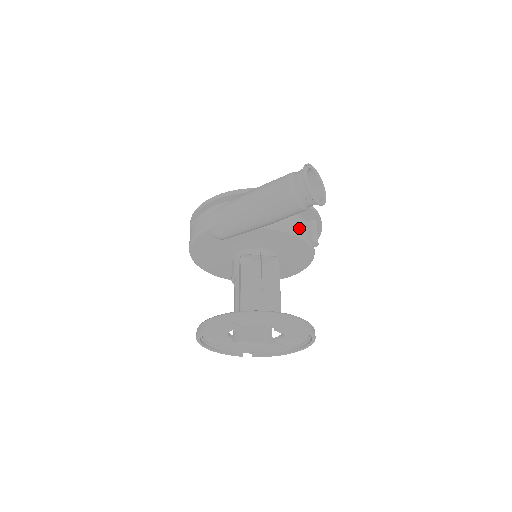
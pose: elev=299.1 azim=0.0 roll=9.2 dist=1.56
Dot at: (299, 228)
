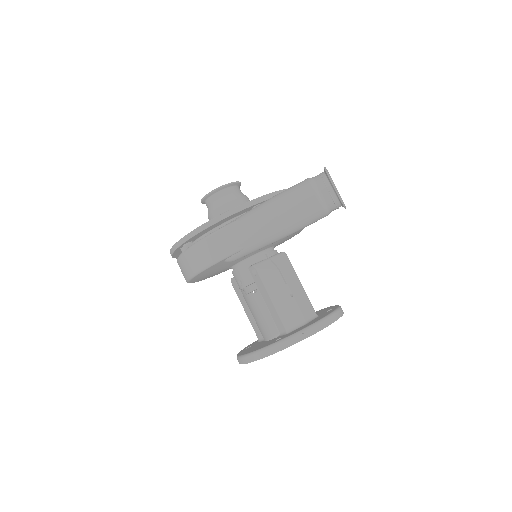
Dot at: occluded
